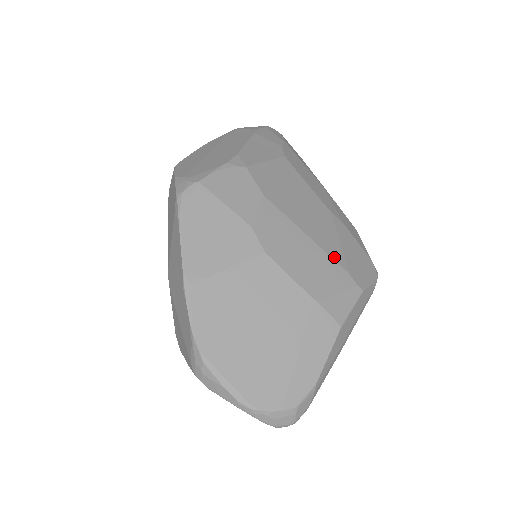
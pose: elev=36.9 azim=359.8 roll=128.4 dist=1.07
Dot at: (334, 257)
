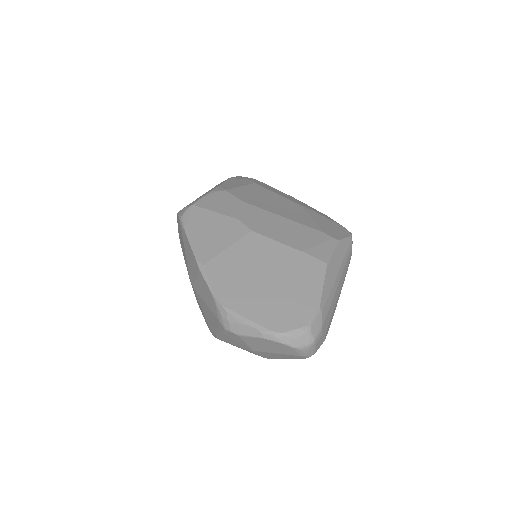
Dot at: (308, 225)
